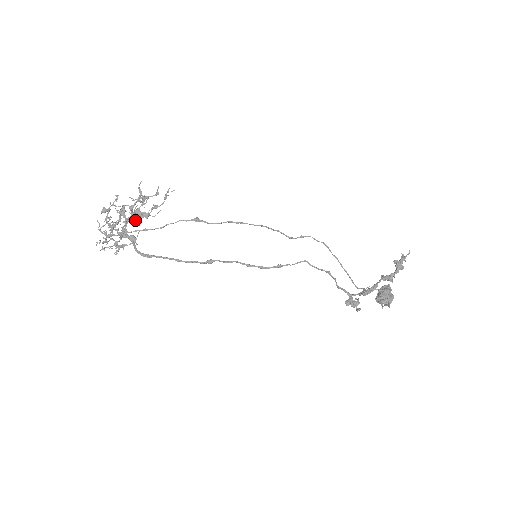
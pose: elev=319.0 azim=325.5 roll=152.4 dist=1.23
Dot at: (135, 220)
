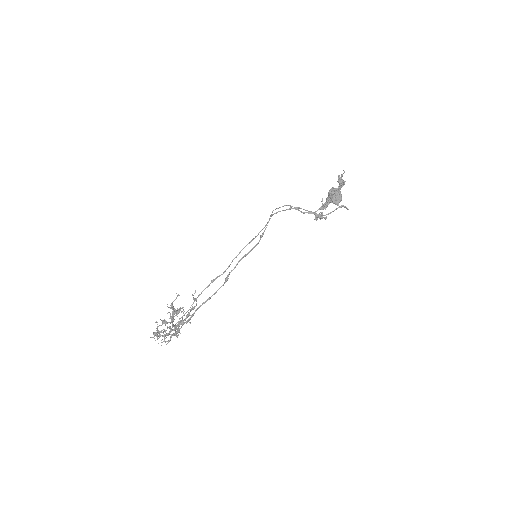
Dot at: (184, 323)
